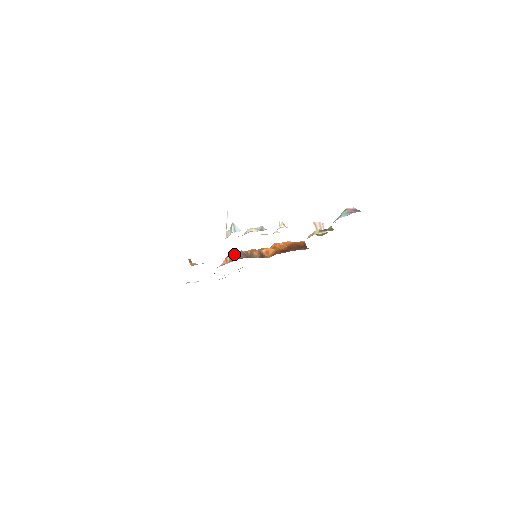
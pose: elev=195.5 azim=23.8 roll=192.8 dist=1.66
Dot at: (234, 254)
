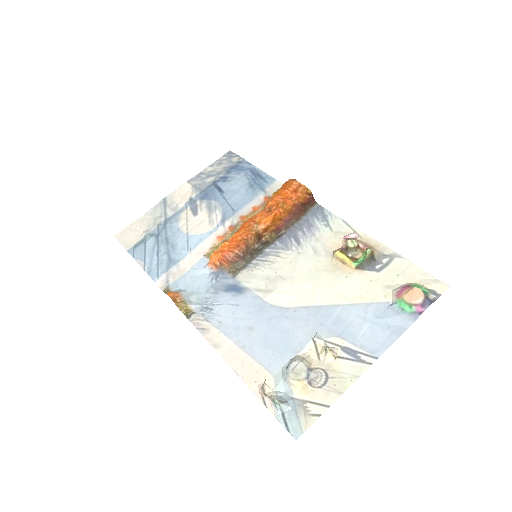
Dot at: (226, 260)
